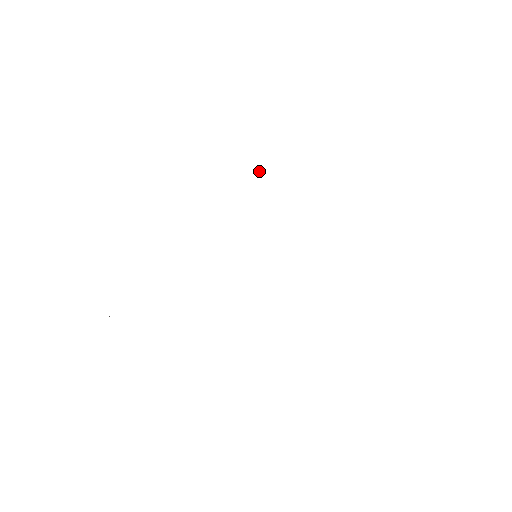
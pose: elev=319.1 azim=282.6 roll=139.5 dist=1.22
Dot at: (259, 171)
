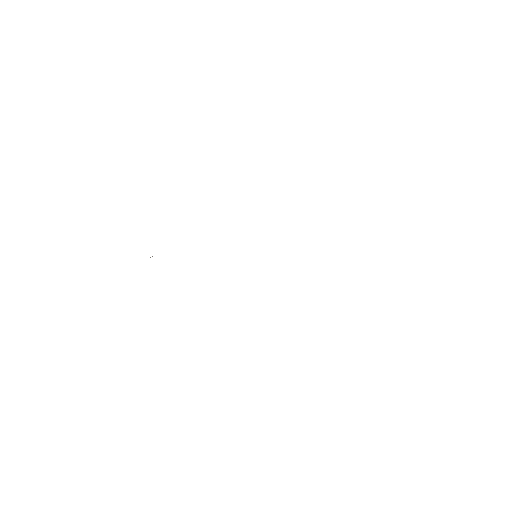
Dot at: occluded
